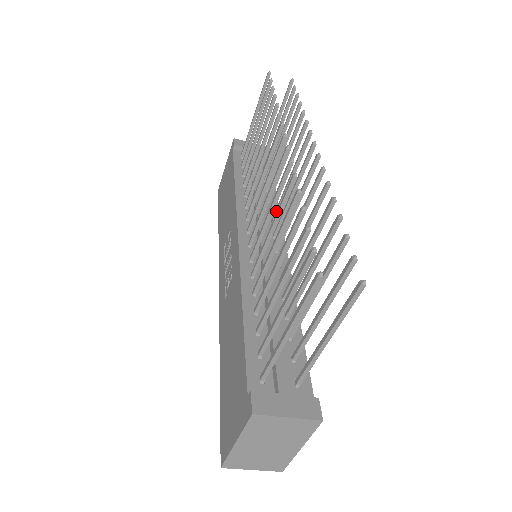
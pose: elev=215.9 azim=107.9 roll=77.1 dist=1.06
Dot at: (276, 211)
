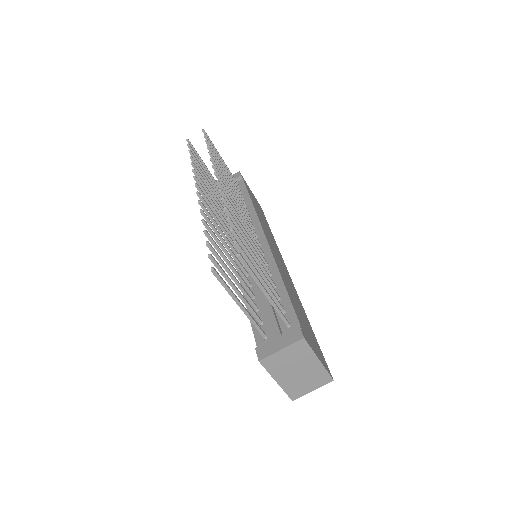
Dot at: occluded
